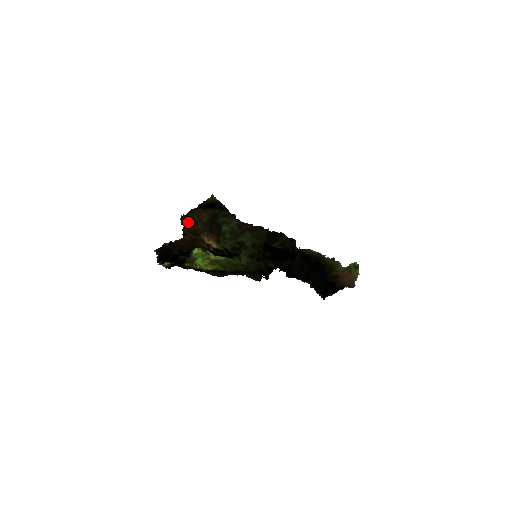
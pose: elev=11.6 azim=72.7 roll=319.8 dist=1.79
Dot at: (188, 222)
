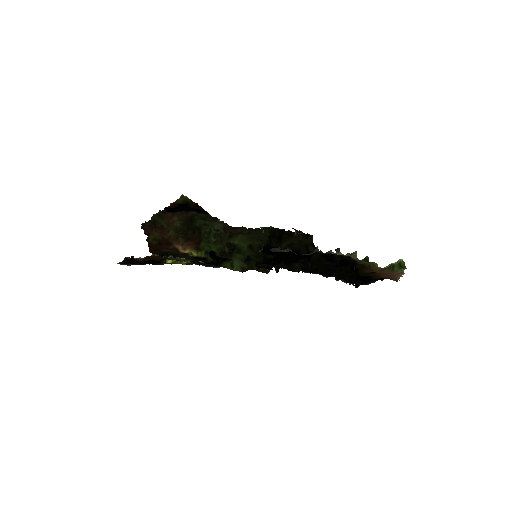
Dot at: (153, 230)
